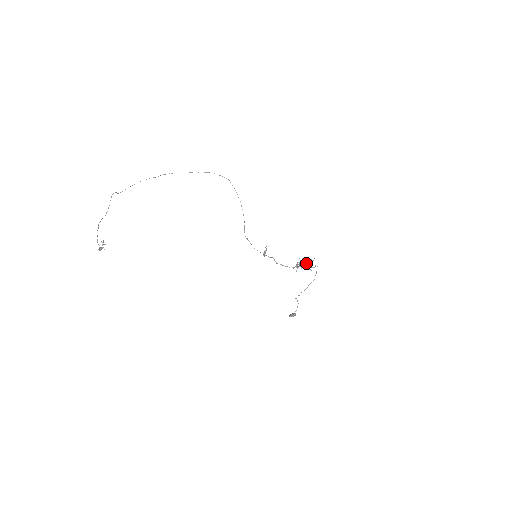
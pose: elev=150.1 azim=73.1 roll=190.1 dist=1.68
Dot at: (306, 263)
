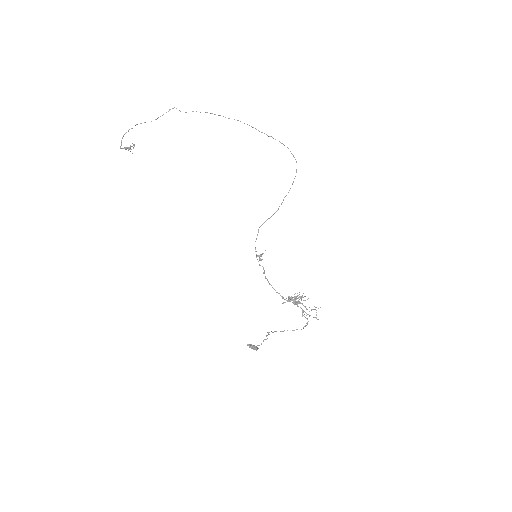
Dot at: occluded
